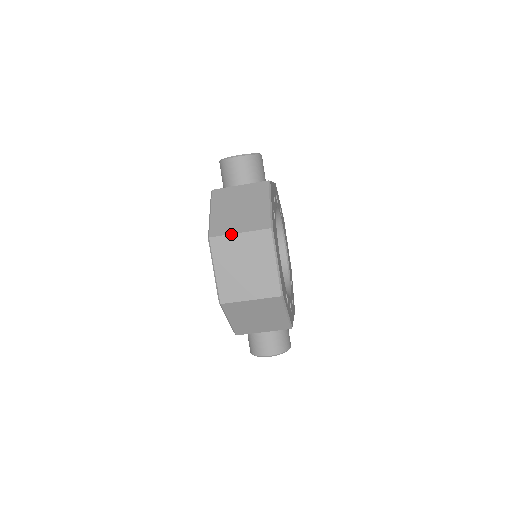
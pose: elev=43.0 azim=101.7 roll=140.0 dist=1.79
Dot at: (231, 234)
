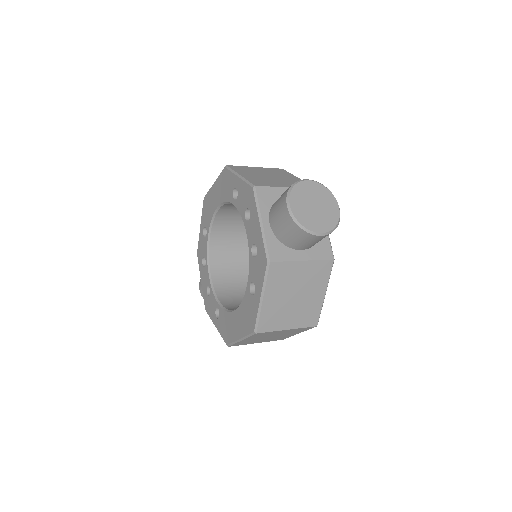
Dot at: (279, 331)
